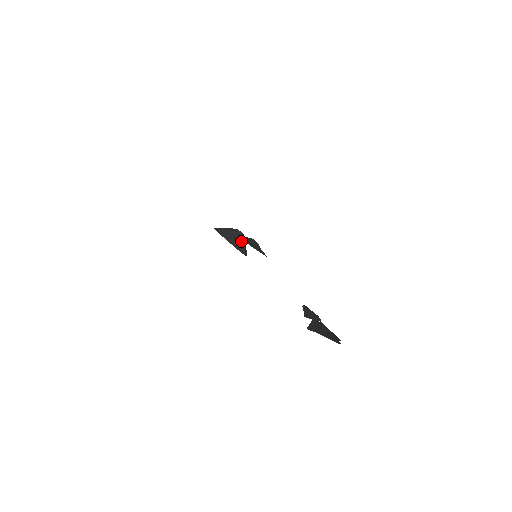
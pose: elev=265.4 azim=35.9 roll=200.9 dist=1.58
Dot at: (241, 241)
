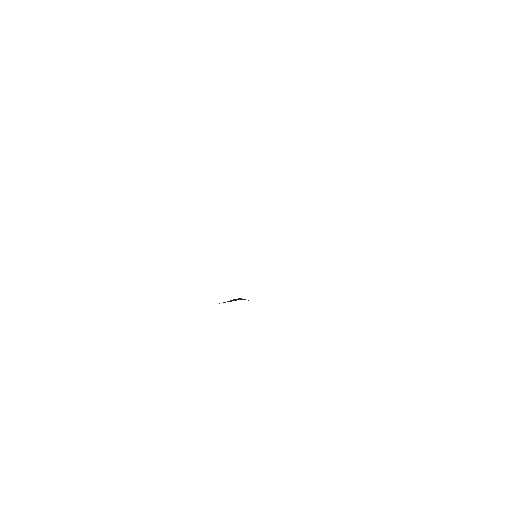
Dot at: occluded
